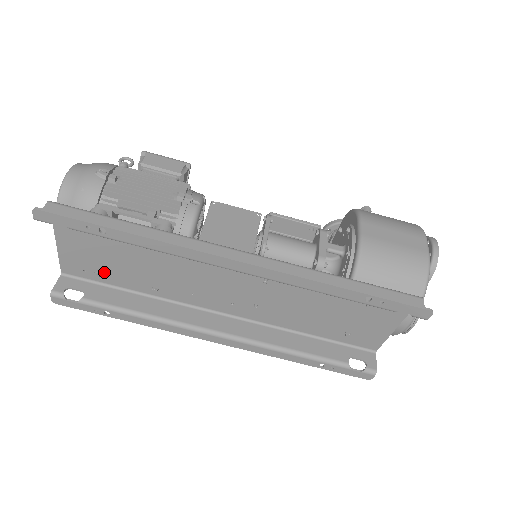
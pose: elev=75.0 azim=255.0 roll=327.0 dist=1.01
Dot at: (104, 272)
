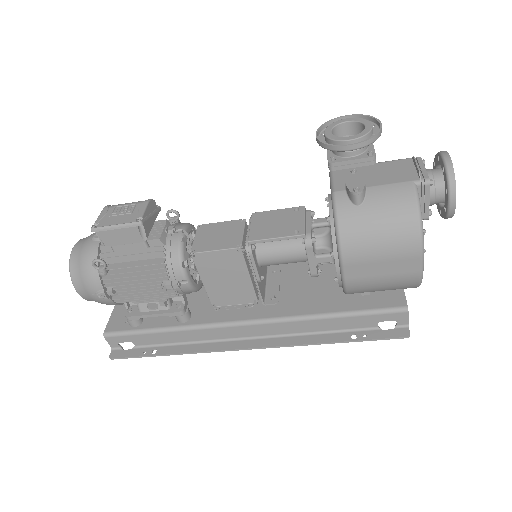
Dot at: occluded
